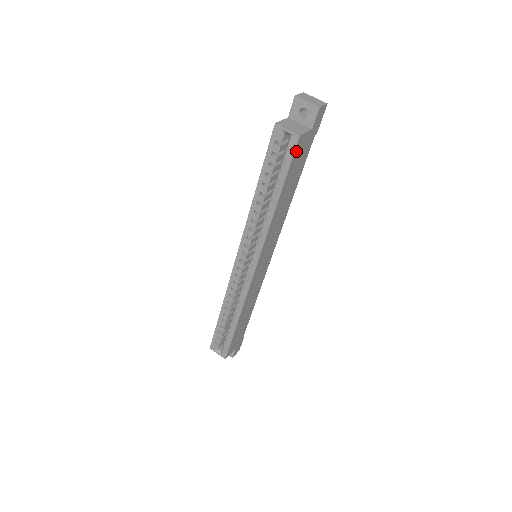
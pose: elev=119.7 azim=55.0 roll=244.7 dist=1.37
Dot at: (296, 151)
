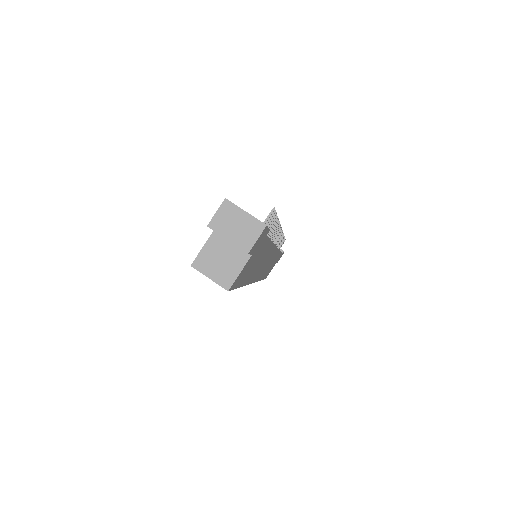
Dot at: (236, 283)
